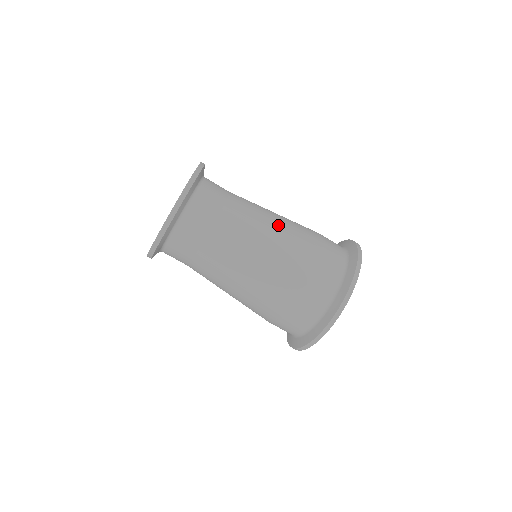
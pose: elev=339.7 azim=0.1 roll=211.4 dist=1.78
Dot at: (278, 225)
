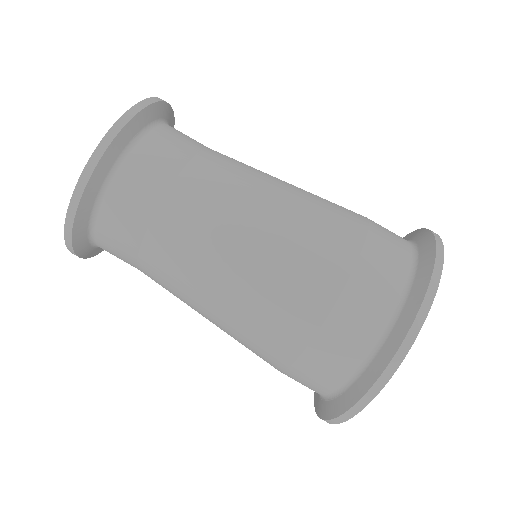
Dot at: (291, 186)
